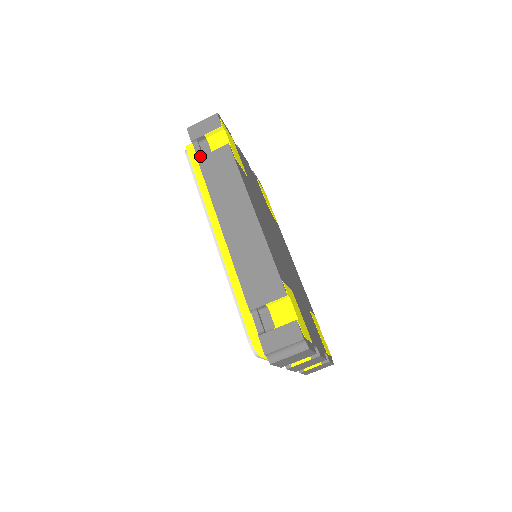
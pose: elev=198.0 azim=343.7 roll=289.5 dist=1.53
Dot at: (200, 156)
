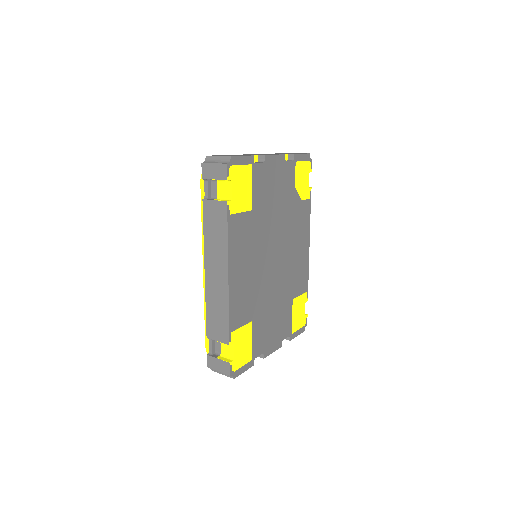
Dot at: (206, 195)
